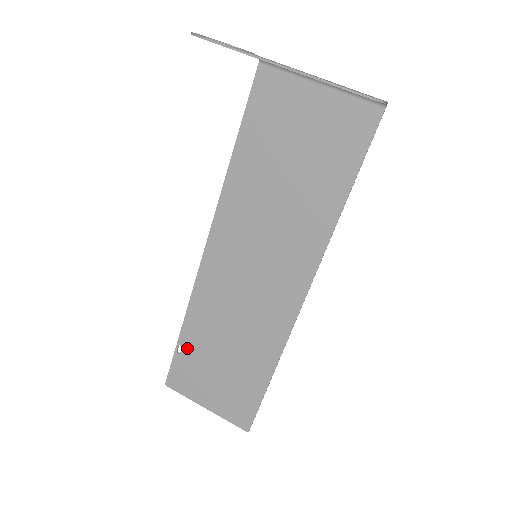
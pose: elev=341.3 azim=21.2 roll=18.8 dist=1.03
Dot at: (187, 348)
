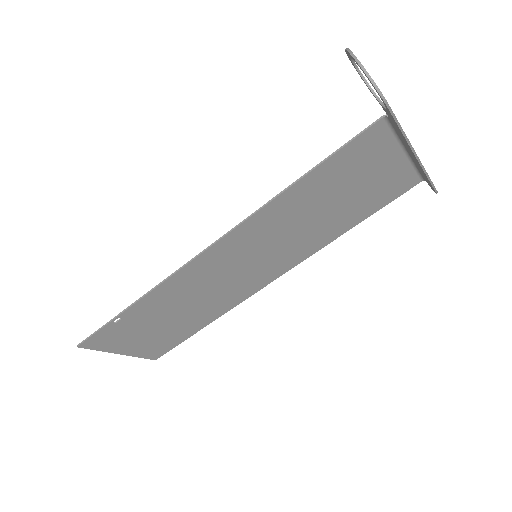
Dot at: (128, 319)
